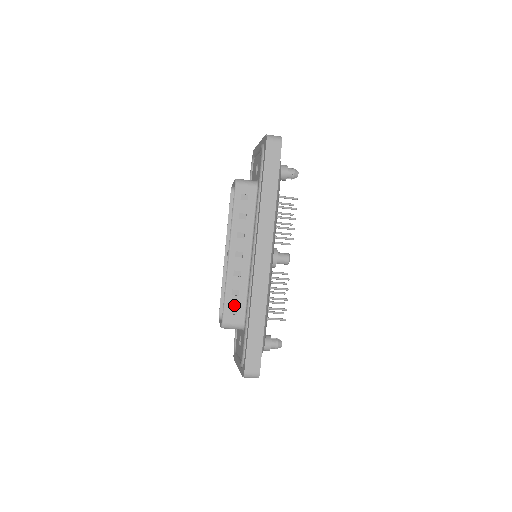
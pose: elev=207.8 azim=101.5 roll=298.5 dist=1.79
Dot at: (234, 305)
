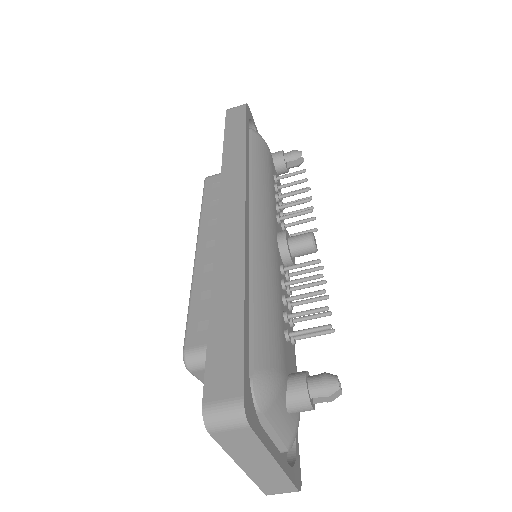
Dot at: (206, 314)
